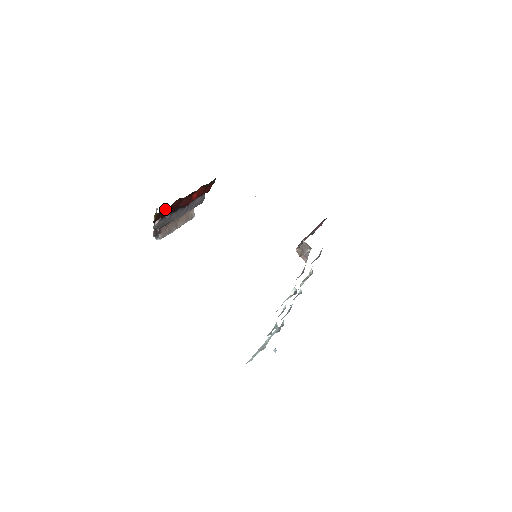
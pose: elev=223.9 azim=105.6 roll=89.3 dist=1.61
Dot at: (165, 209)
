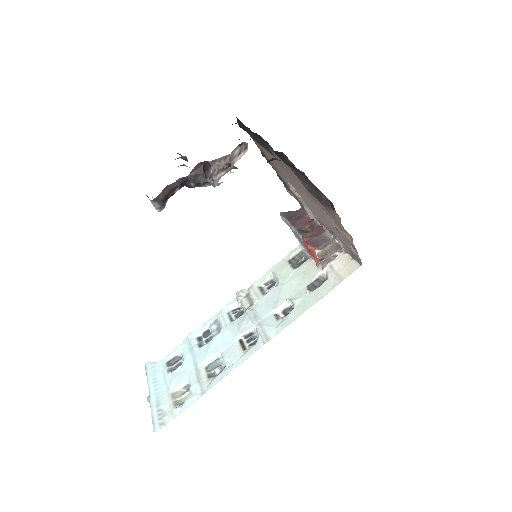
Dot at: occluded
